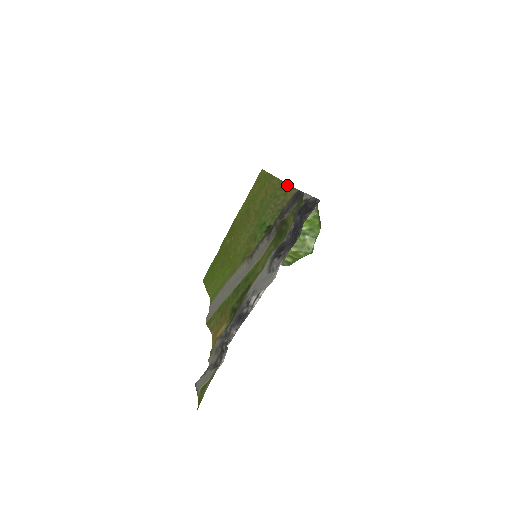
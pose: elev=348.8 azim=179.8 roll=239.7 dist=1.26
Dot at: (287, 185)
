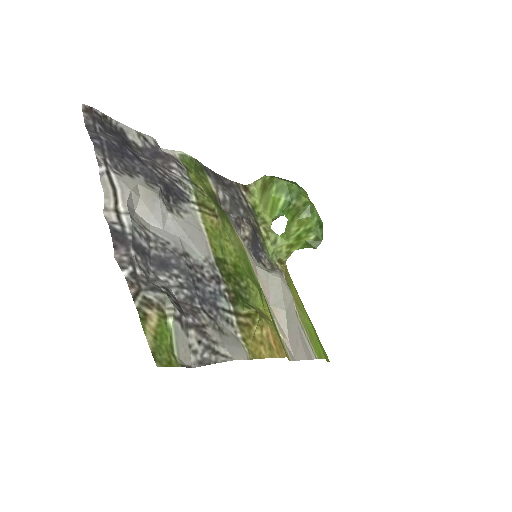
Dot at: occluded
